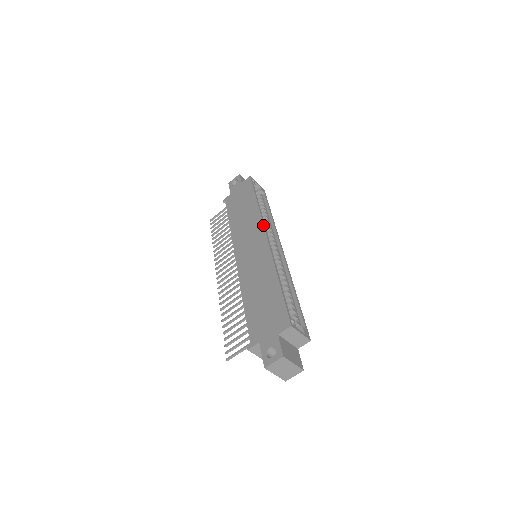
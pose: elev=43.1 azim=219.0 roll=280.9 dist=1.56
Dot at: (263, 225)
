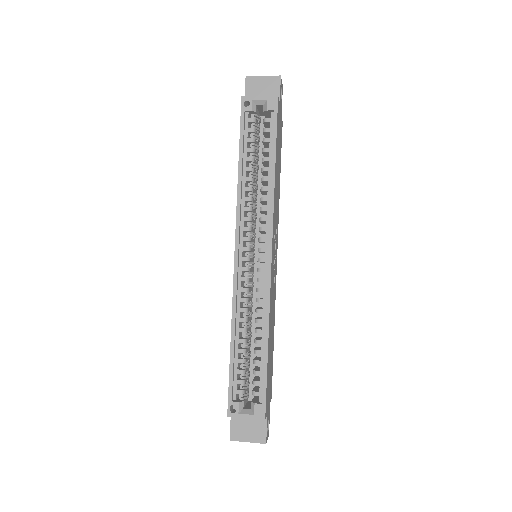
Dot at: (235, 230)
